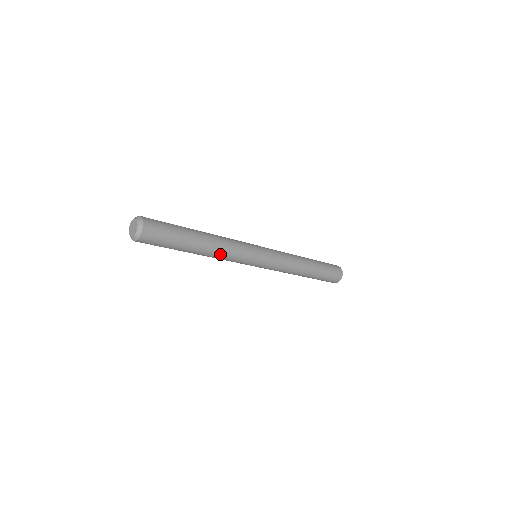
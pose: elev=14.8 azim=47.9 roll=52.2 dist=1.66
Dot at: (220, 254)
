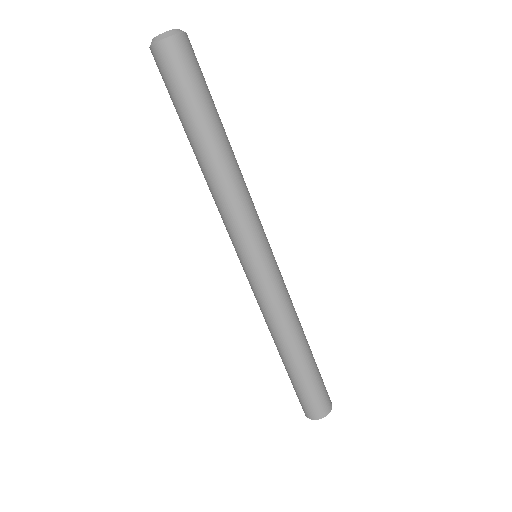
Dot at: (223, 187)
